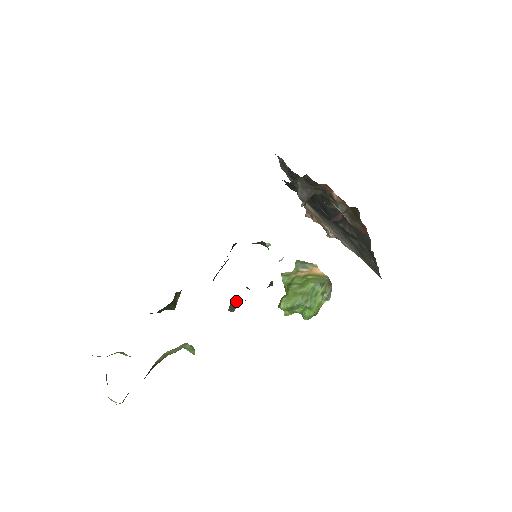
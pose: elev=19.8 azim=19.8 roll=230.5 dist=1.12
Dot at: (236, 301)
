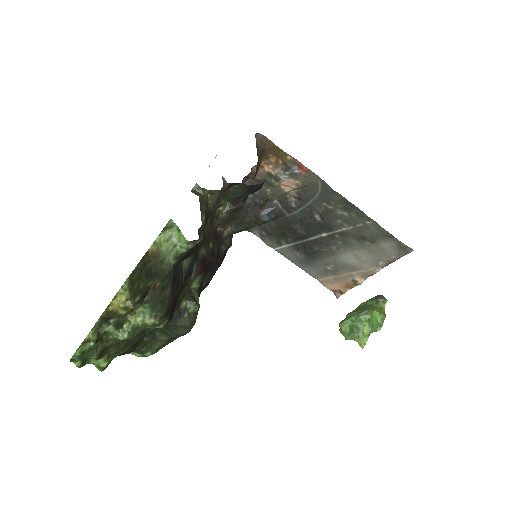
Dot at: (198, 192)
